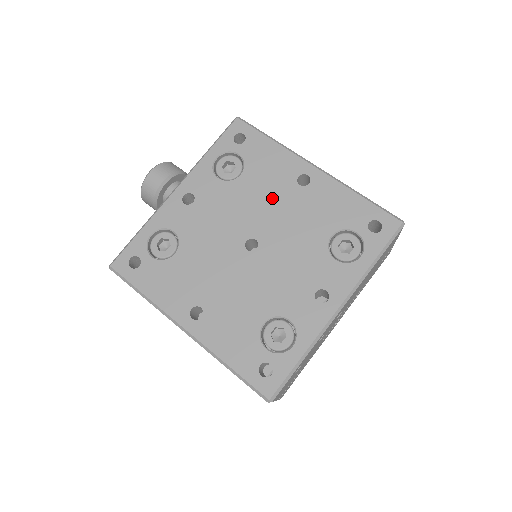
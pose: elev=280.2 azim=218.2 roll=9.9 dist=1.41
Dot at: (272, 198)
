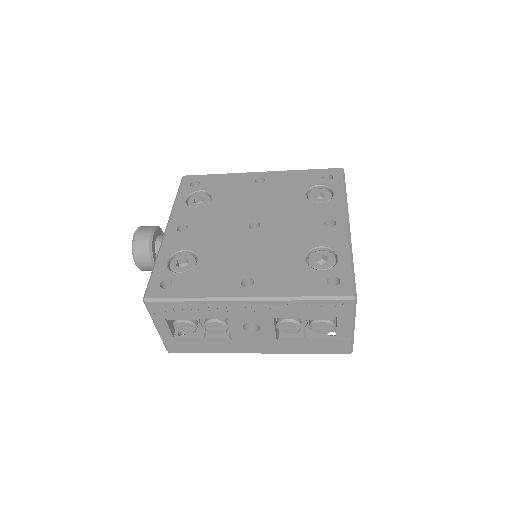
Dot at: (246, 198)
